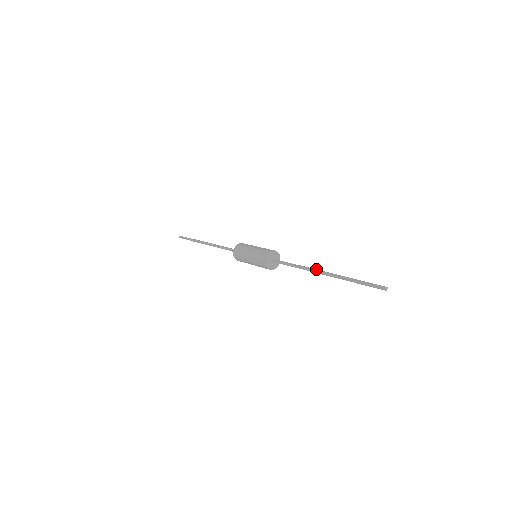
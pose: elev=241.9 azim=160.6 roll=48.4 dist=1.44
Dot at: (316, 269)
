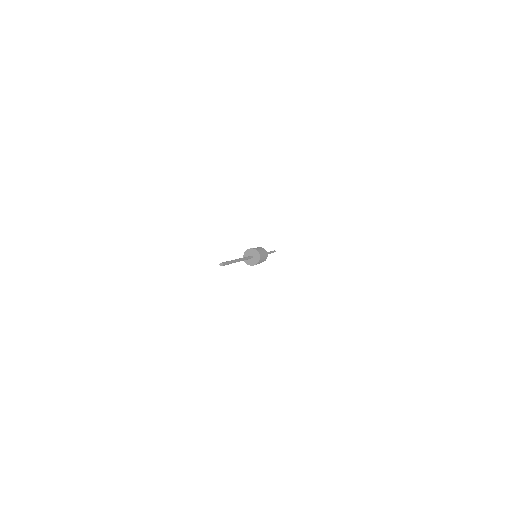
Dot at: (240, 258)
